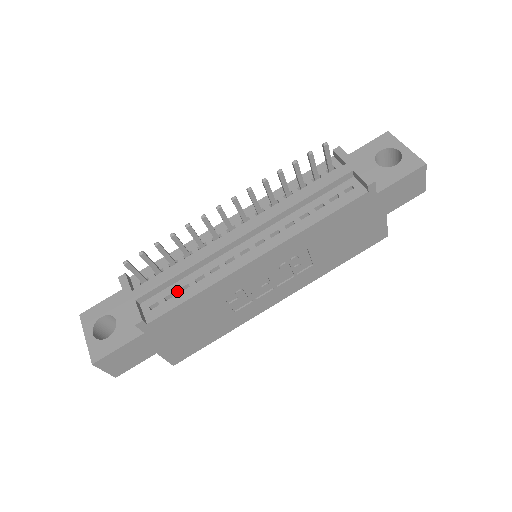
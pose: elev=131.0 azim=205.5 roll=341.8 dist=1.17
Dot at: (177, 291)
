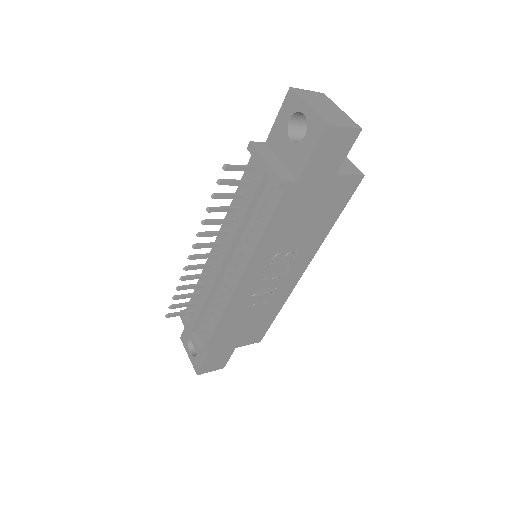
Dot at: (209, 319)
